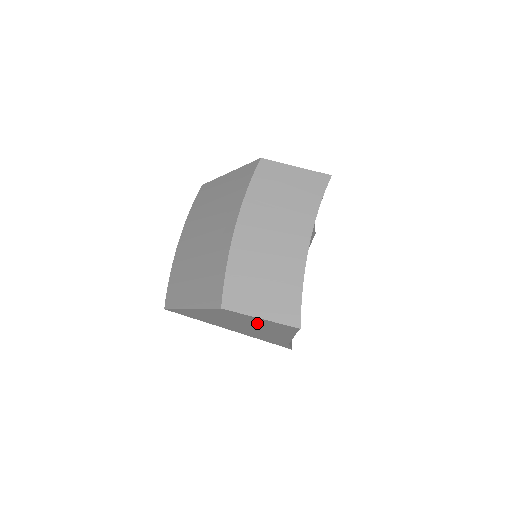
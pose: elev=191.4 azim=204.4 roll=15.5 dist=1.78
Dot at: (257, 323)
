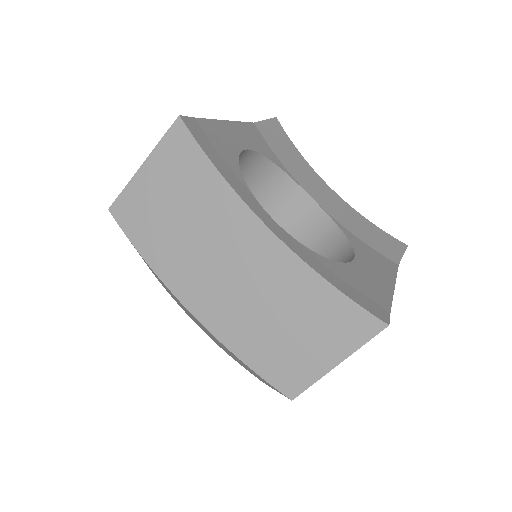
Dot at: occluded
